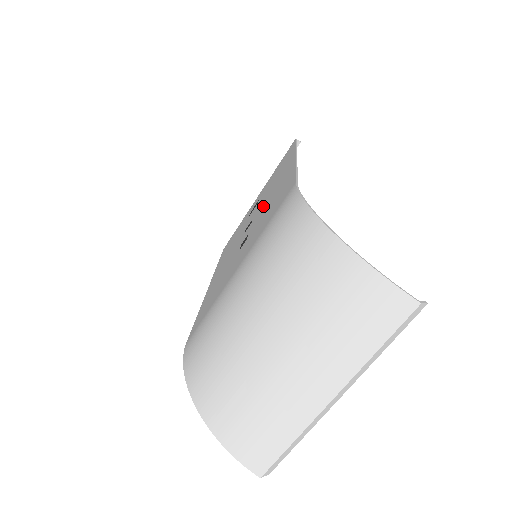
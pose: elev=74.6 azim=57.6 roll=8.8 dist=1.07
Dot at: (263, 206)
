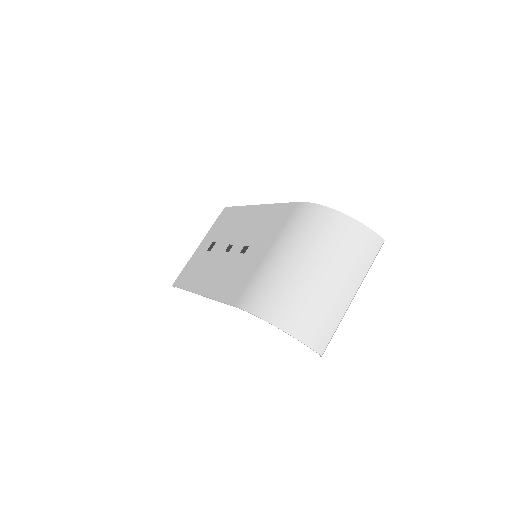
Dot at: (243, 233)
